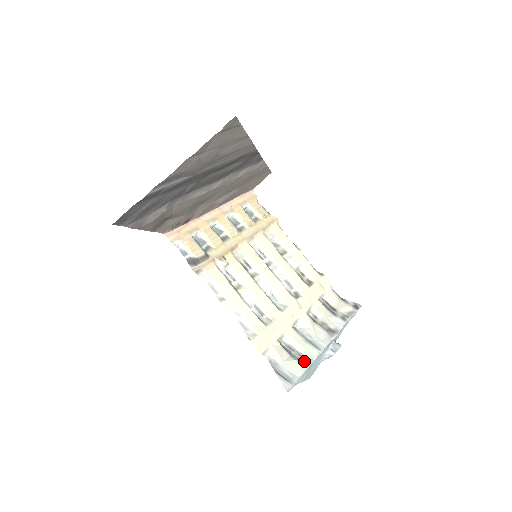
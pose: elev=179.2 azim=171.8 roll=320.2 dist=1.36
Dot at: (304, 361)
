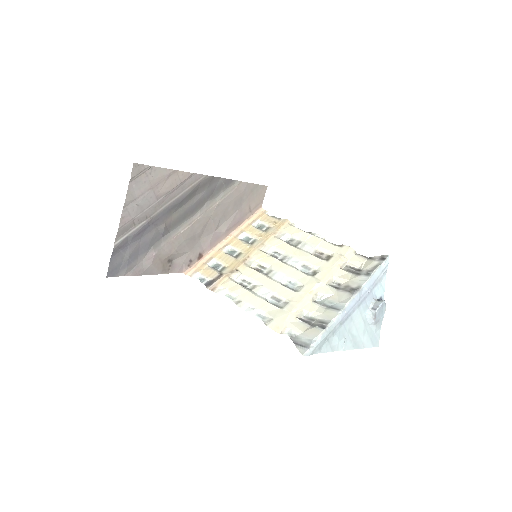
Dot at: (322, 325)
